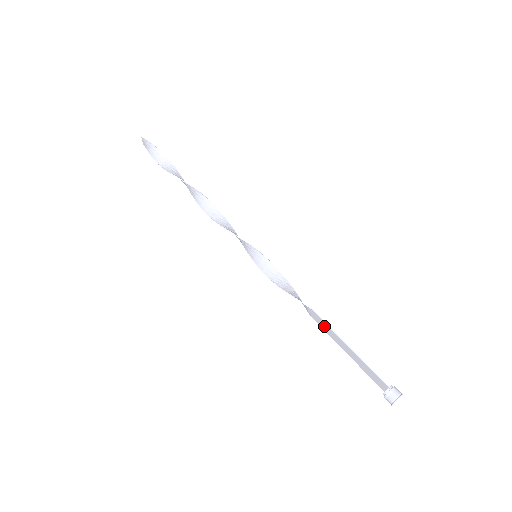
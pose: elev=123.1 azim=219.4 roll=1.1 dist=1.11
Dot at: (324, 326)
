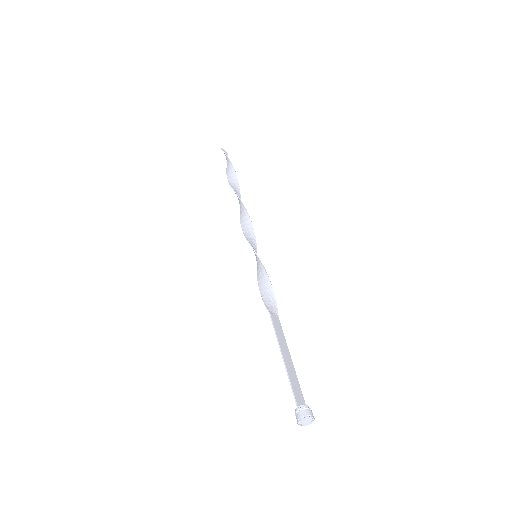
Dot at: (278, 331)
